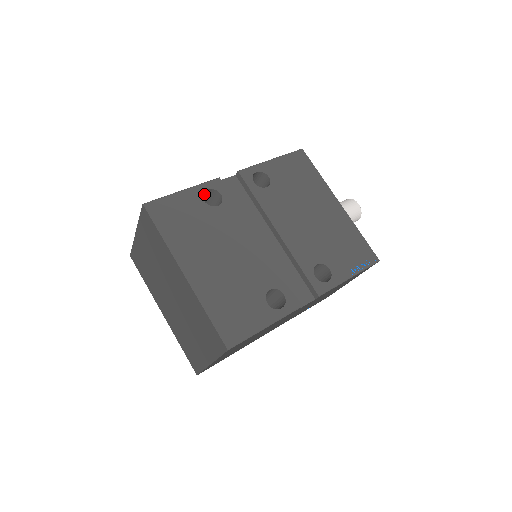
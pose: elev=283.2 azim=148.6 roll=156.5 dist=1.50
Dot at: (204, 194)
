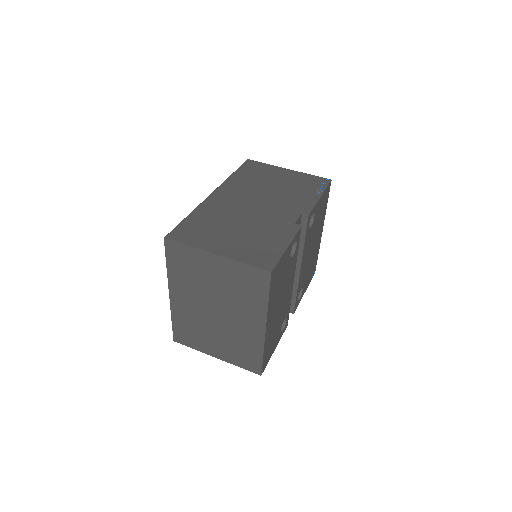
Dot at: occluded
